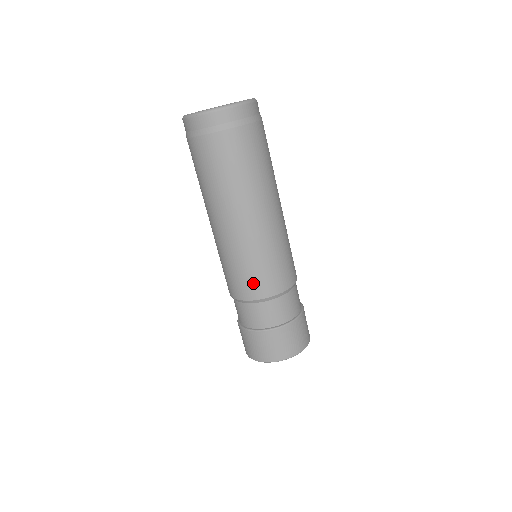
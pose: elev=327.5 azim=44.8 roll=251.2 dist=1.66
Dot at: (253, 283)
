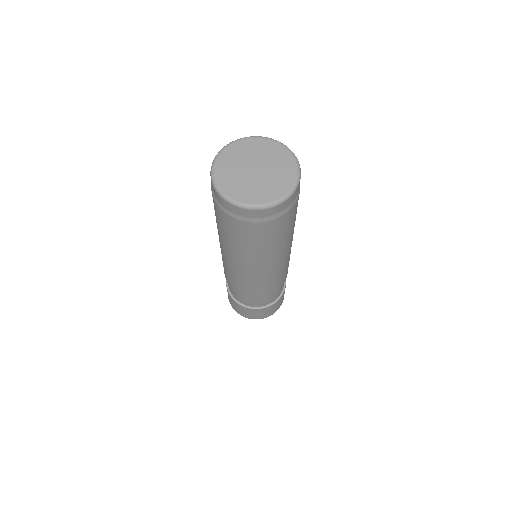
Dot at: (229, 280)
